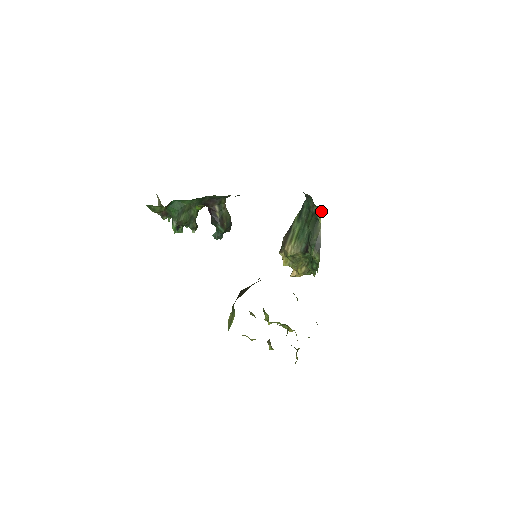
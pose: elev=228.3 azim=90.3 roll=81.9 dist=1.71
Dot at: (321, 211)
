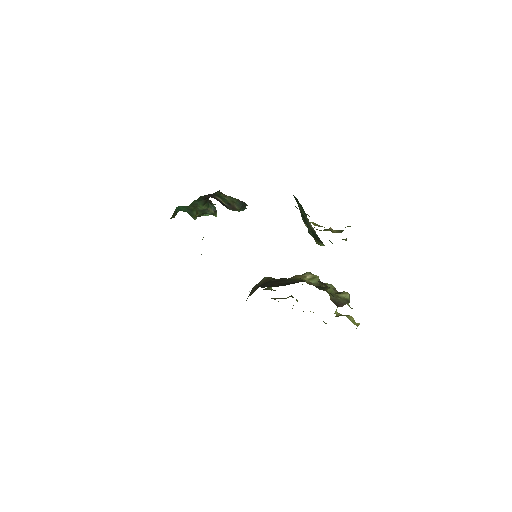
Dot at: occluded
